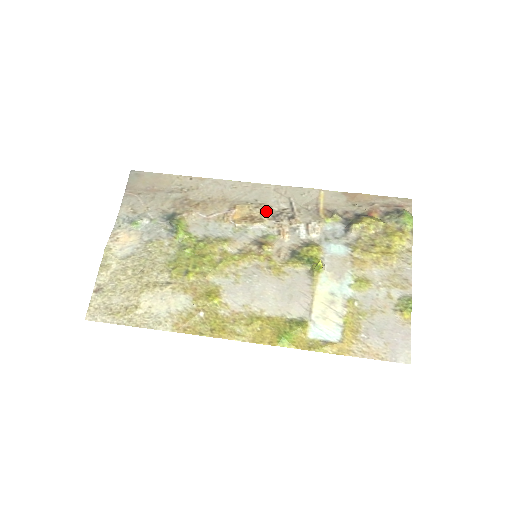
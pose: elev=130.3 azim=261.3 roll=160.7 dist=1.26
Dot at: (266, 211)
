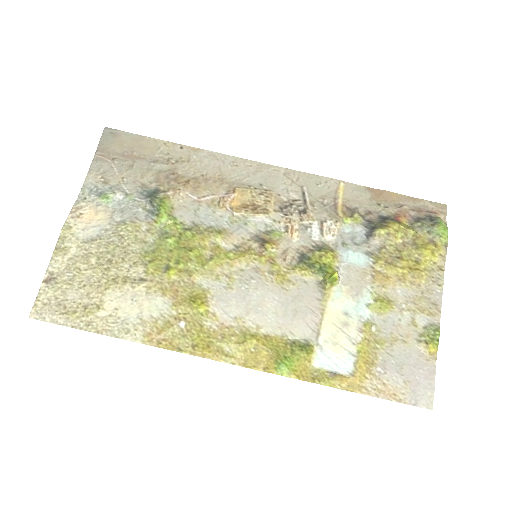
Dot at: (272, 200)
